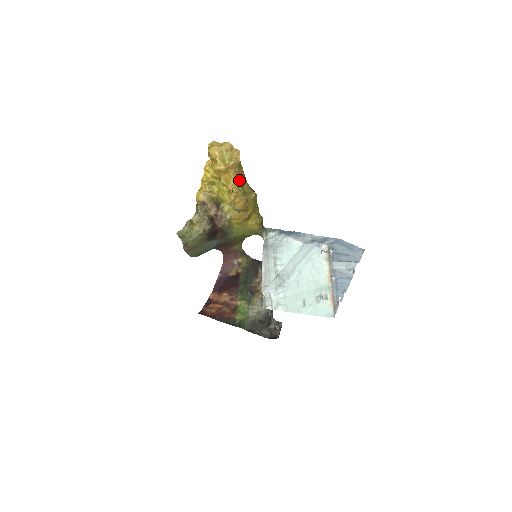
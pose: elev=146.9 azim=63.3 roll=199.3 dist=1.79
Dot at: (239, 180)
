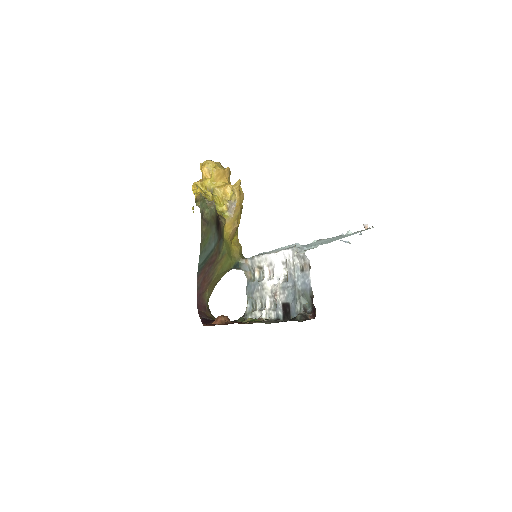
Dot at: occluded
